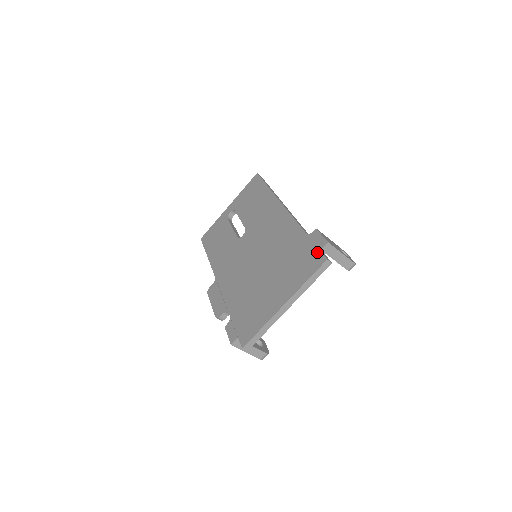
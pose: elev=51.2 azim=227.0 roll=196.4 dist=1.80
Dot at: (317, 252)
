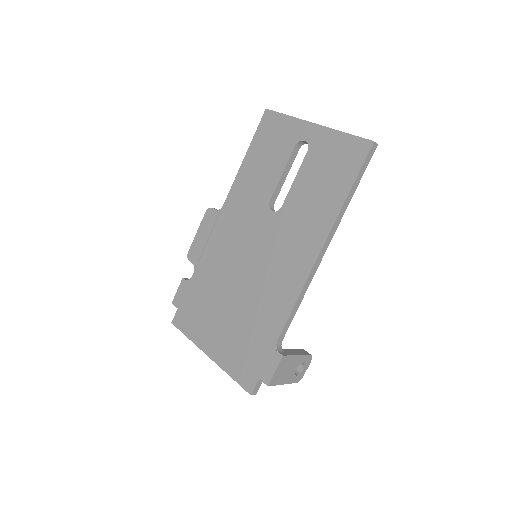
Dot at: (257, 375)
